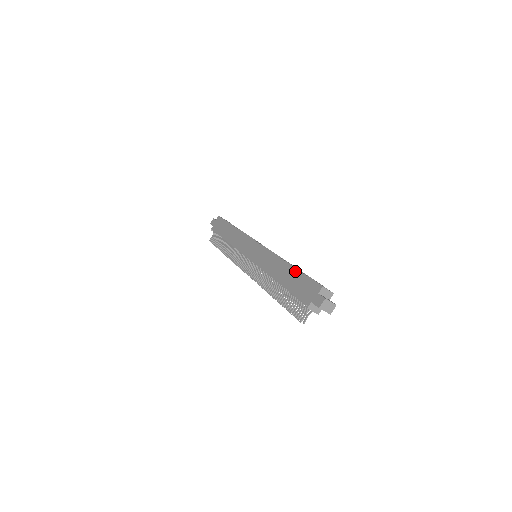
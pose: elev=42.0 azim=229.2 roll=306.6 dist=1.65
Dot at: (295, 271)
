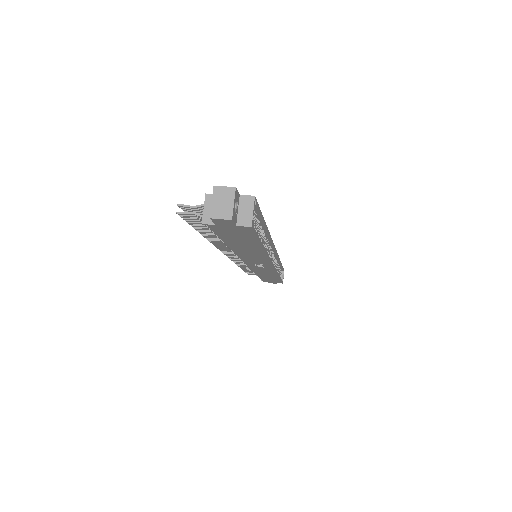
Dot at: occluded
